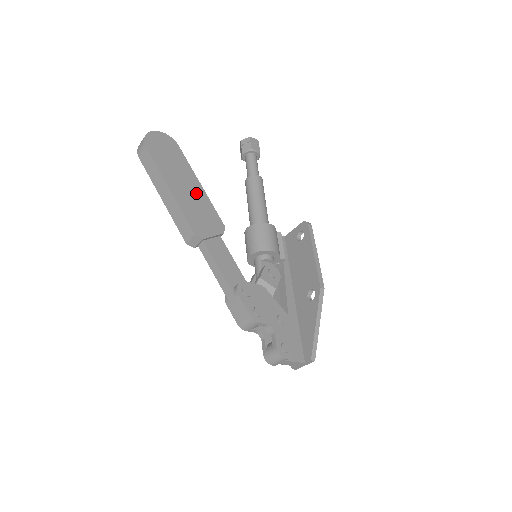
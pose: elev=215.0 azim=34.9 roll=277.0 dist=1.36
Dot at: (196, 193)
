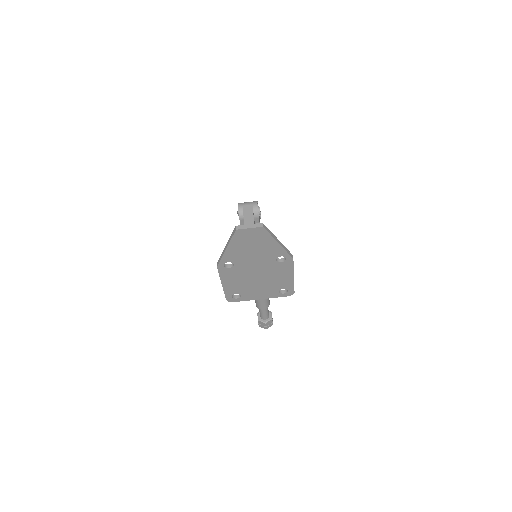
Dot at: occluded
